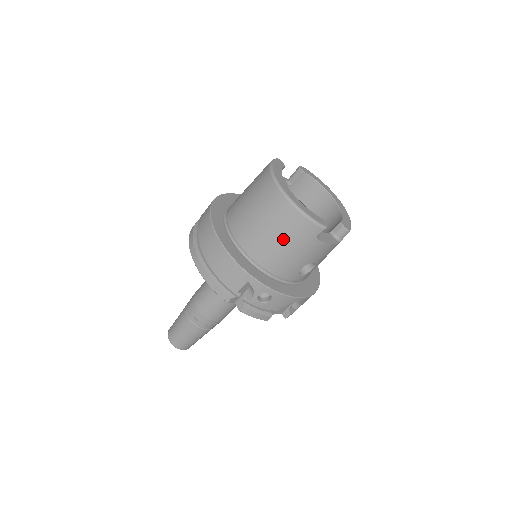
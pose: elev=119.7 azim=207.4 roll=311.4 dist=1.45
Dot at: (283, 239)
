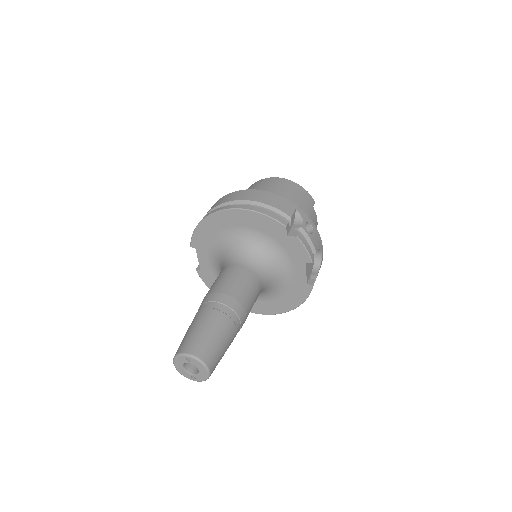
Dot at: (297, 199)
